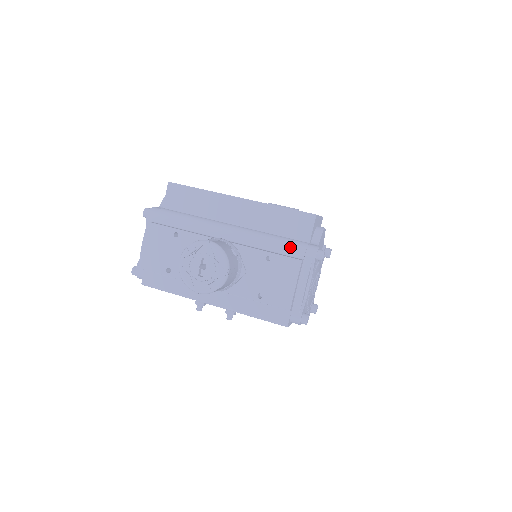
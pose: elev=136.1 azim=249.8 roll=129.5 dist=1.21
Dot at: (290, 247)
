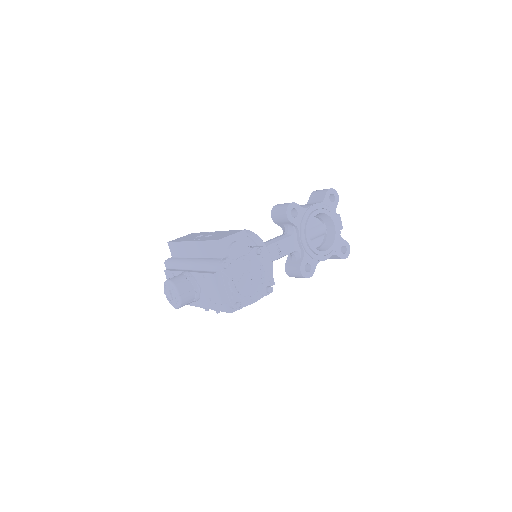
Dot at: (212, 266)
